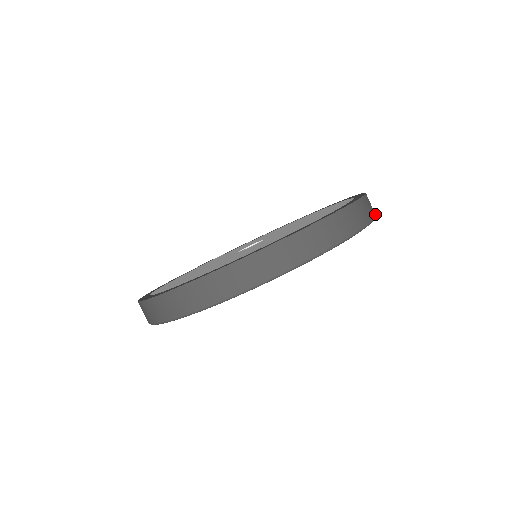
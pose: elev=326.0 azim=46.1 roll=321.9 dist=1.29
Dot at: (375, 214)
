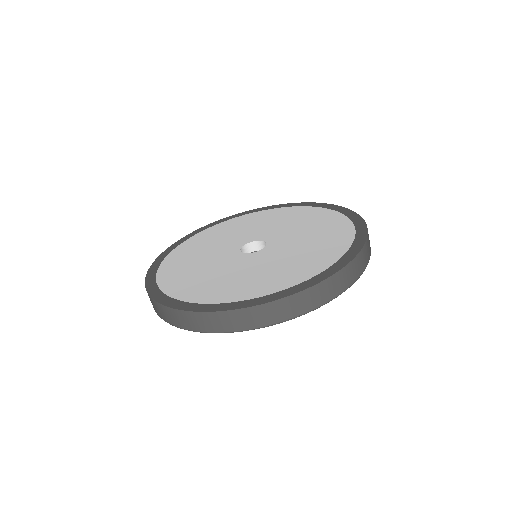
Dot at: (367, 264)
